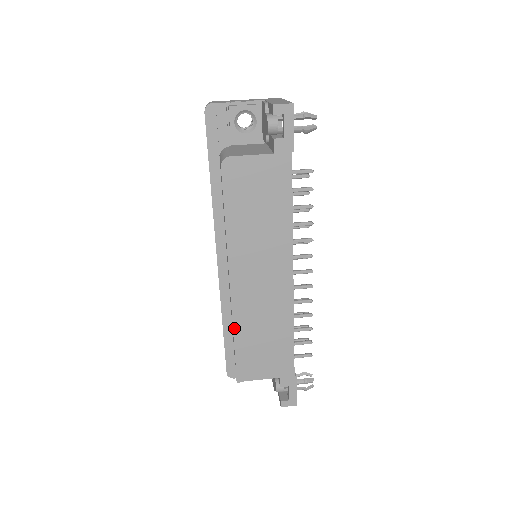
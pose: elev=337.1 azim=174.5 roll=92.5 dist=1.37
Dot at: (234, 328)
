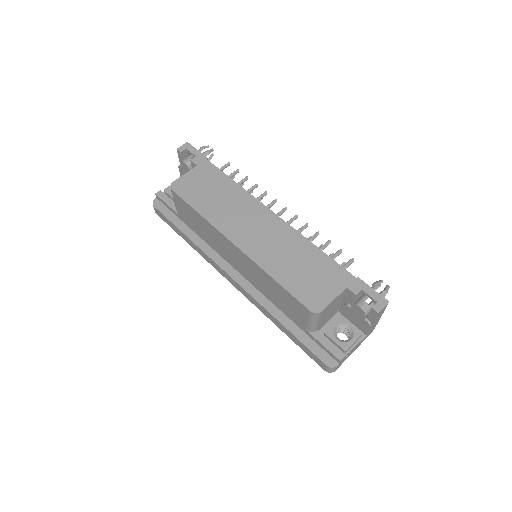
Dot at: (269, 274)
